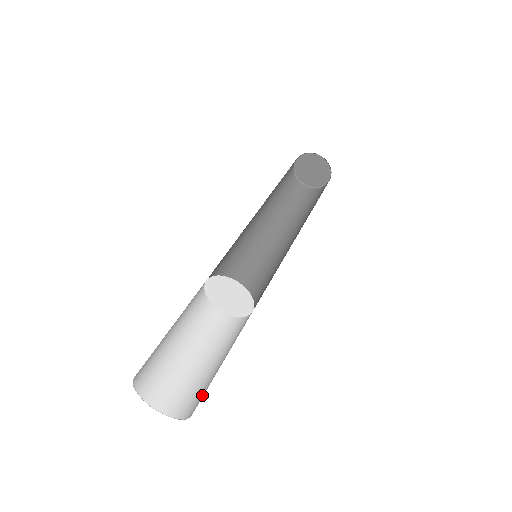
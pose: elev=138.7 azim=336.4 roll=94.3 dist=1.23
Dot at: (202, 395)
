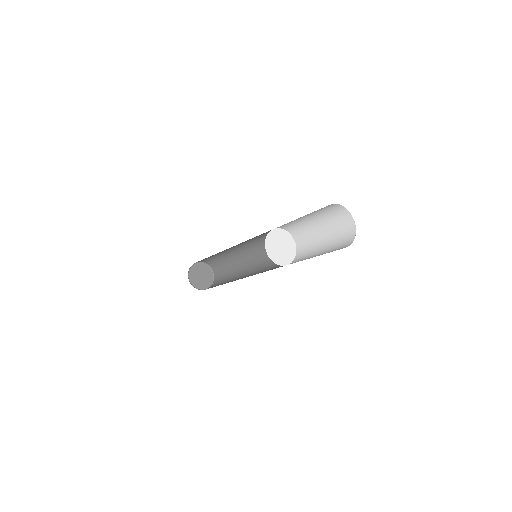
Dot at: (342, 228)
